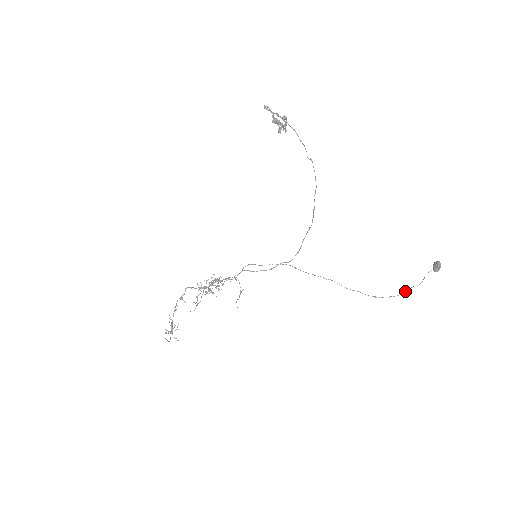
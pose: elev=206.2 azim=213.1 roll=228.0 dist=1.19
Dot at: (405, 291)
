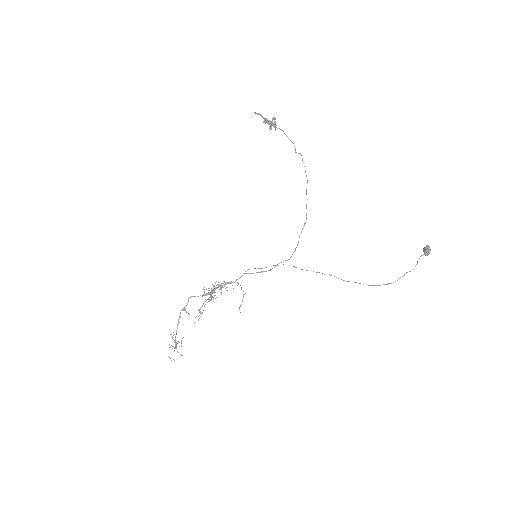
Dot at: occluded
